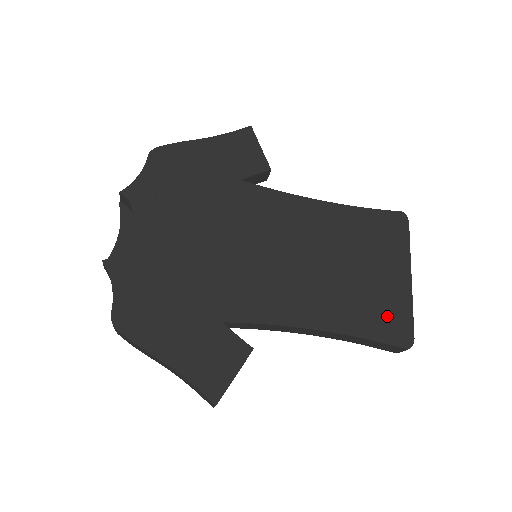
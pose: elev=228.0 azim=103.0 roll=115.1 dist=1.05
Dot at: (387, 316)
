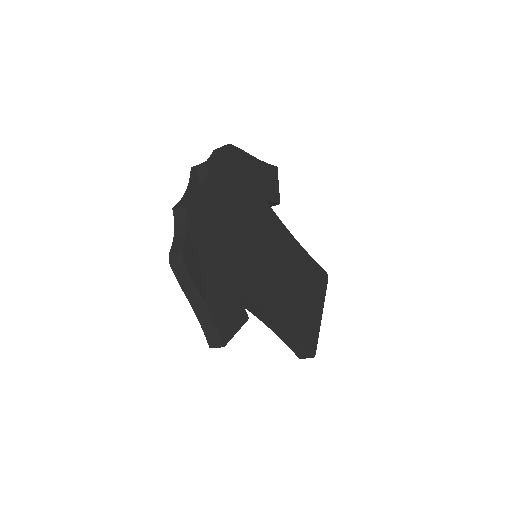
Dot at: (308, 332)
